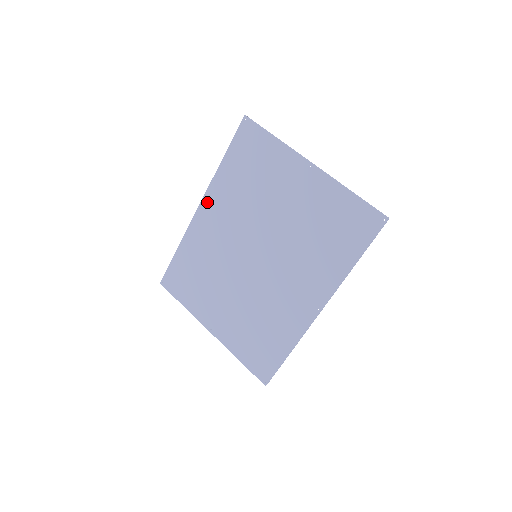
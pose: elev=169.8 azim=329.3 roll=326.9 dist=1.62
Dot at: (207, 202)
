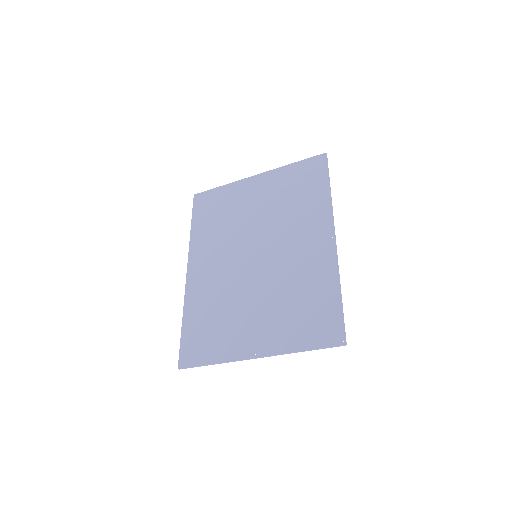
Dot at: (193, 262)
